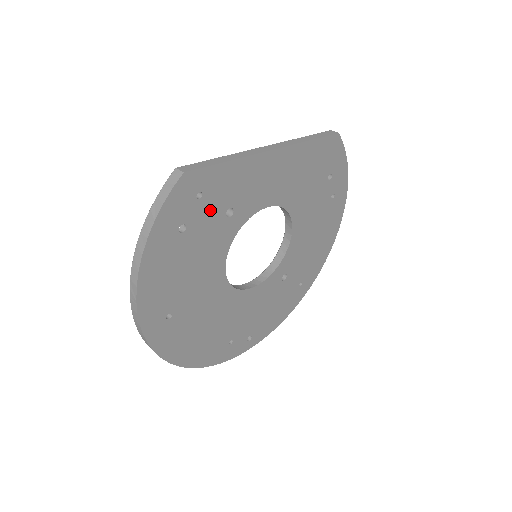
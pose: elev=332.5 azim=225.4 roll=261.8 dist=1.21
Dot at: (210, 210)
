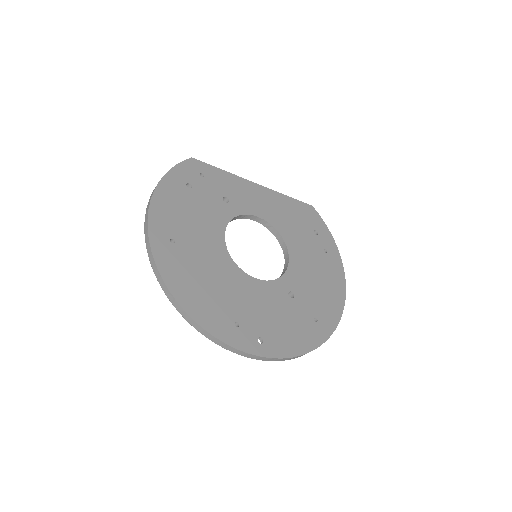
Dot at: (210, 189)
